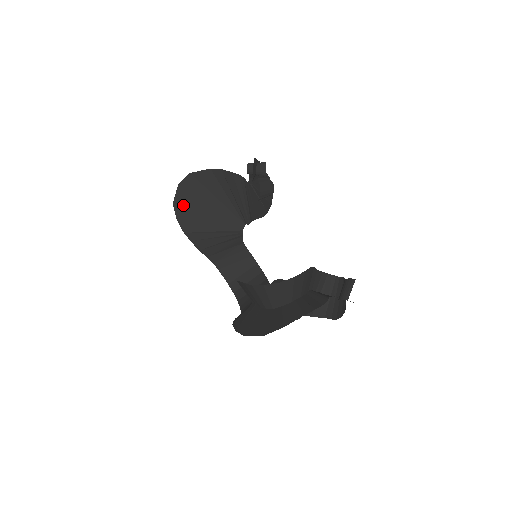
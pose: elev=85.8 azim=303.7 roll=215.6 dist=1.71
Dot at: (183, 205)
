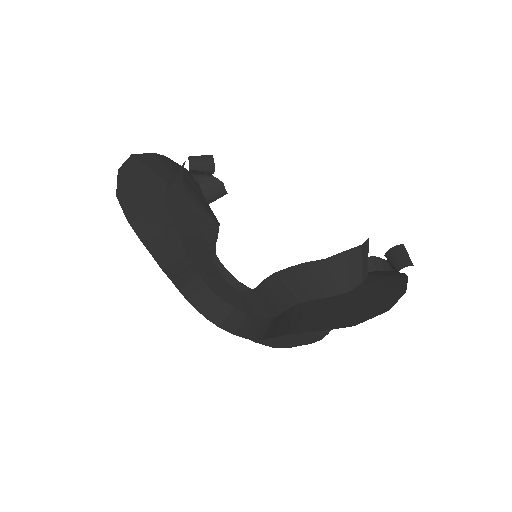
Dot at: (132, 198)
